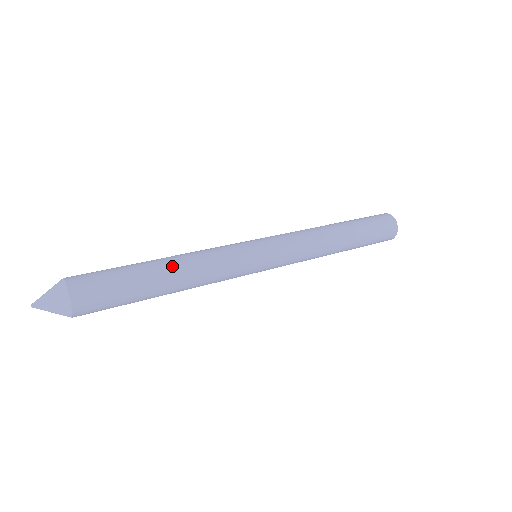
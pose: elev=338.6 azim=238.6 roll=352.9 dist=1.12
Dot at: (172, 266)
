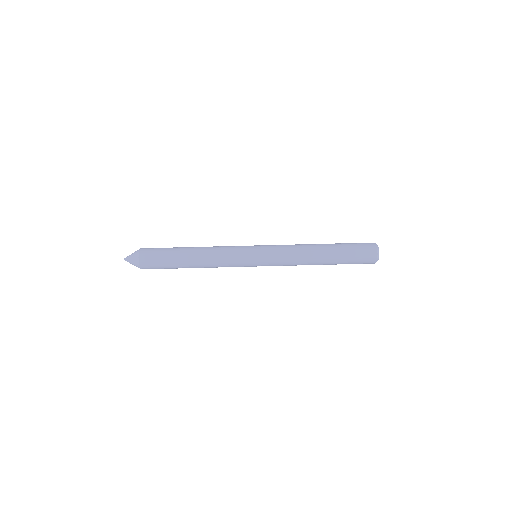
Dot at: (196, 265)
